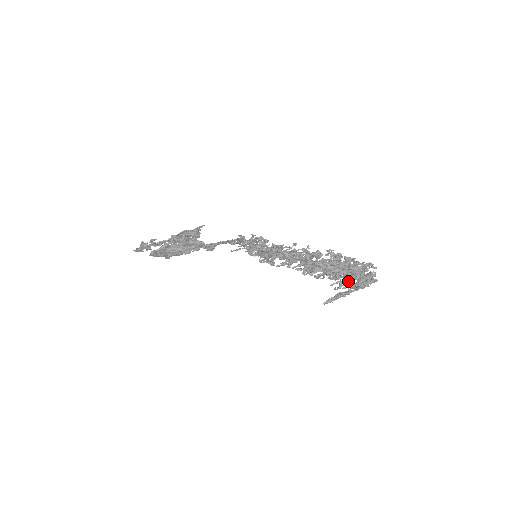
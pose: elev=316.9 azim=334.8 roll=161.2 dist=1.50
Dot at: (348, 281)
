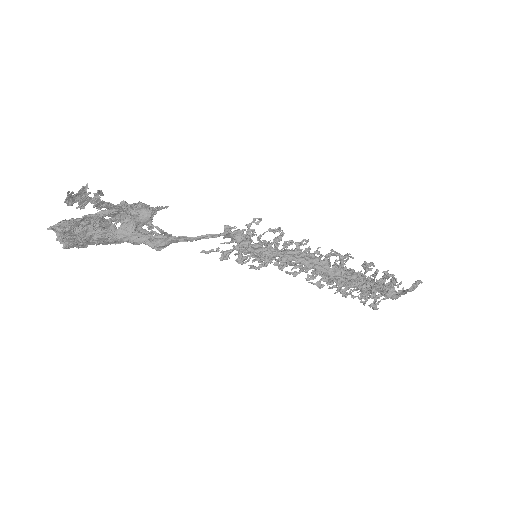
Dot at: occluded
